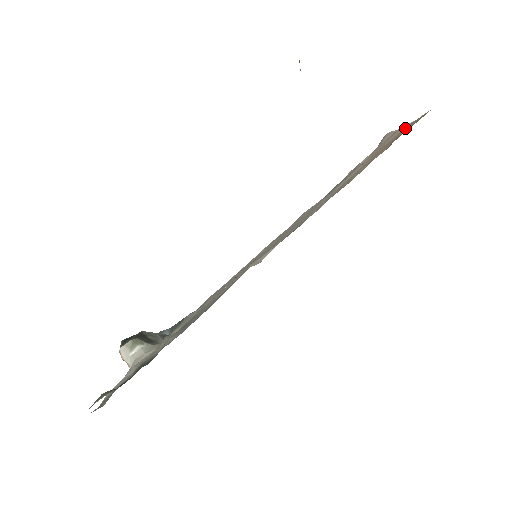
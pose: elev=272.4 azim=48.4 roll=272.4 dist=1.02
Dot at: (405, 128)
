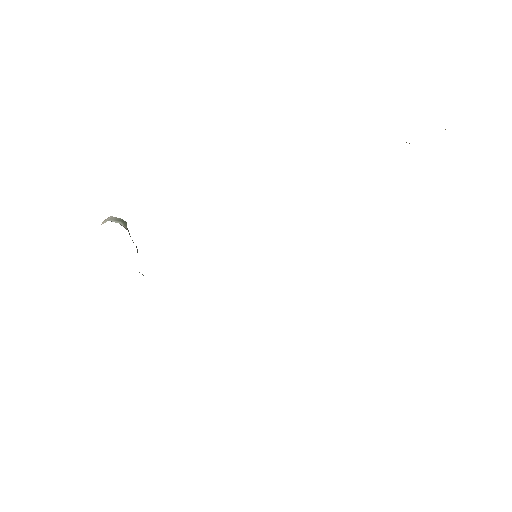
Dot at: occluded
